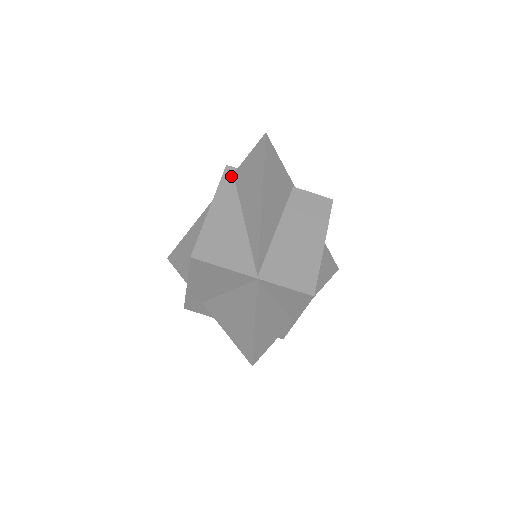
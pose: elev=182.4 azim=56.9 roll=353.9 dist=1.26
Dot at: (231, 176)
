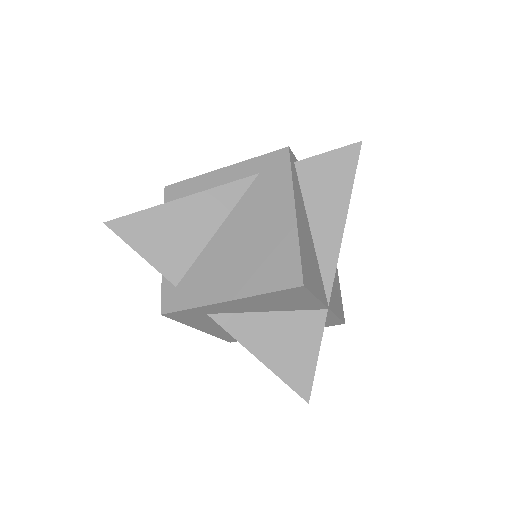
Dot at: (294, 165)
